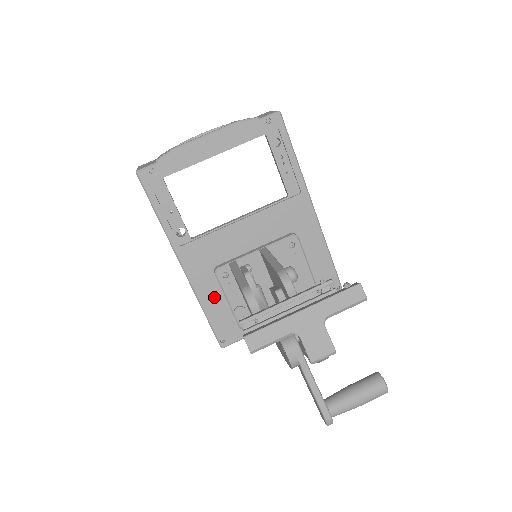
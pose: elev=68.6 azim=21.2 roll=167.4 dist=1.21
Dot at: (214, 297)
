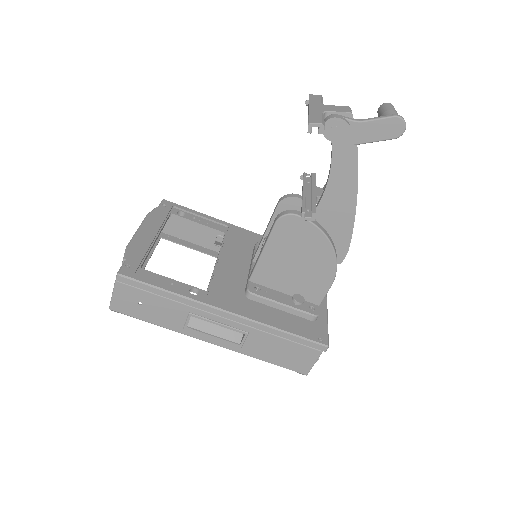
Dot at: (272, 315)
